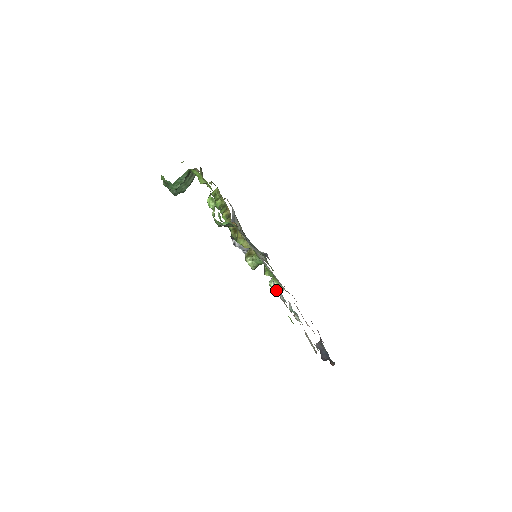
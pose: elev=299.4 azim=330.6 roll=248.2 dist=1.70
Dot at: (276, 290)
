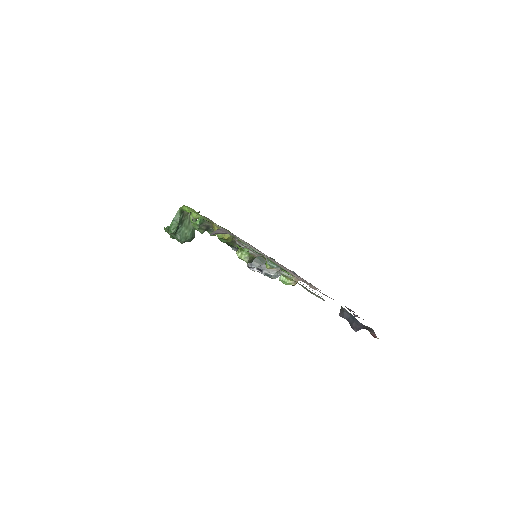
Dot at: occluded
